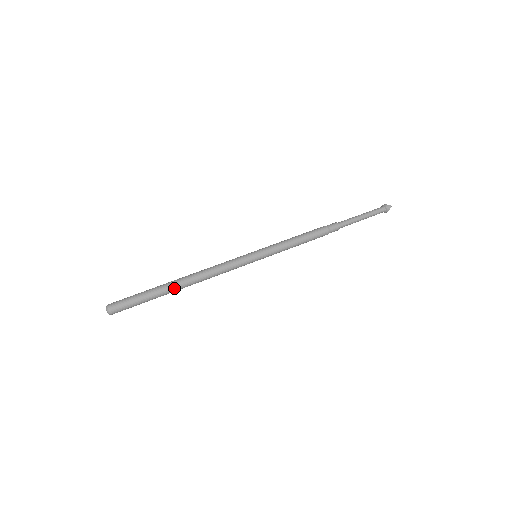
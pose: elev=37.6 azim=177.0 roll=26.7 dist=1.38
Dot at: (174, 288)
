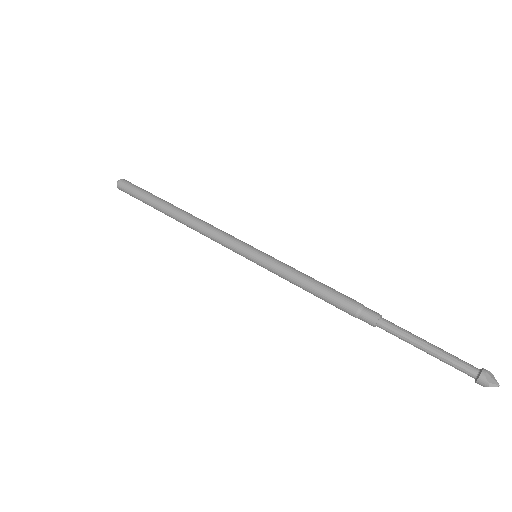
Dot at: (167, 214)
